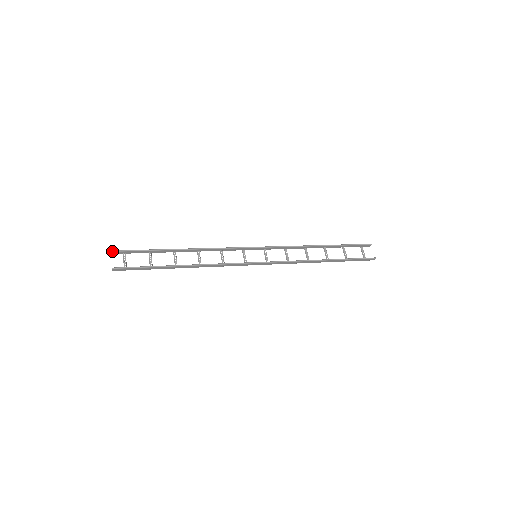
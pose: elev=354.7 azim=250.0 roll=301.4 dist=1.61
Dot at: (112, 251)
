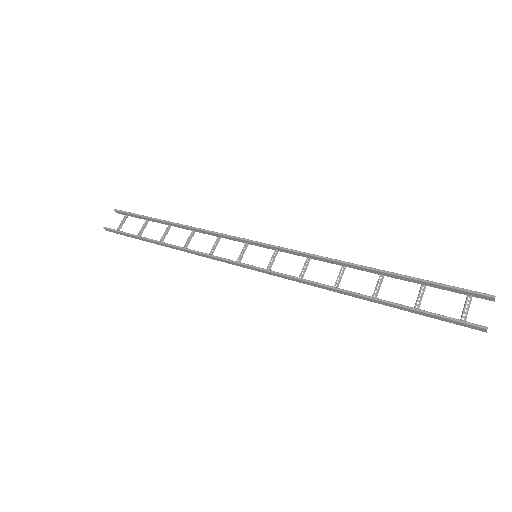
Dot at: (115, 210)
